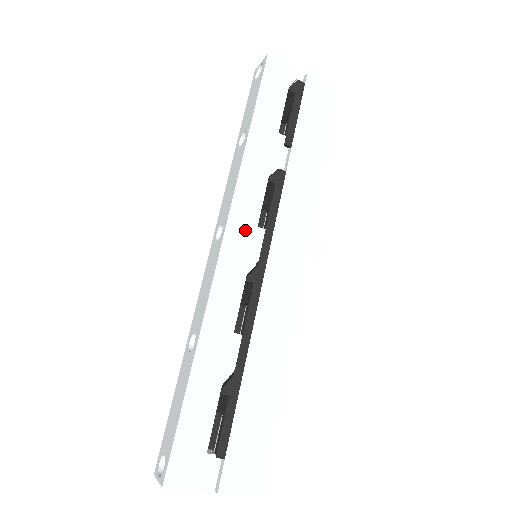
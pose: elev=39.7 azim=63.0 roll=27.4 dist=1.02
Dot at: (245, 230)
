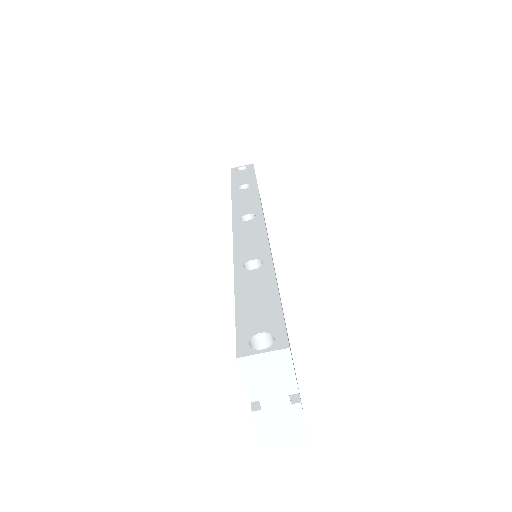
Dot at: occluded
